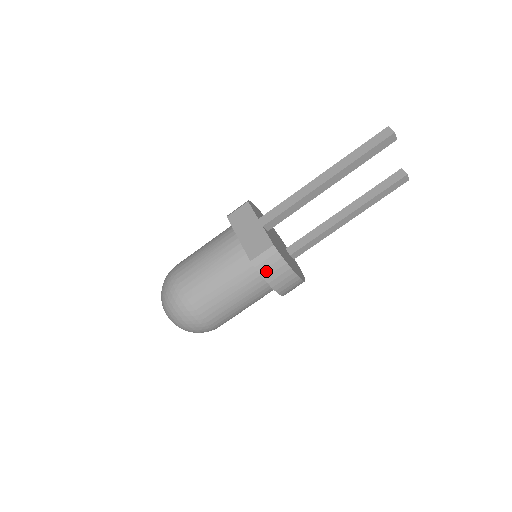
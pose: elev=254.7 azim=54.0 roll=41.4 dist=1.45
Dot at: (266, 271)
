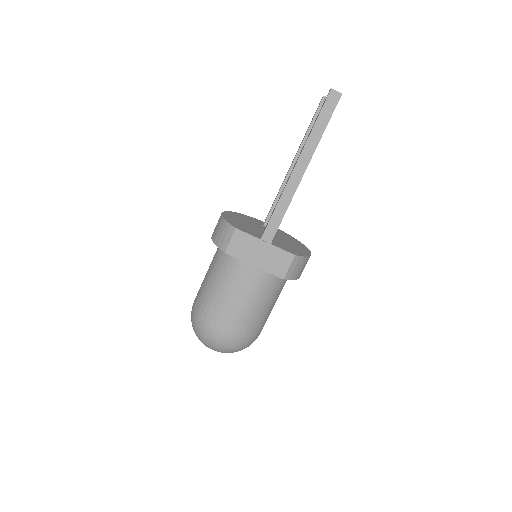
Dot at: (296, 275)
